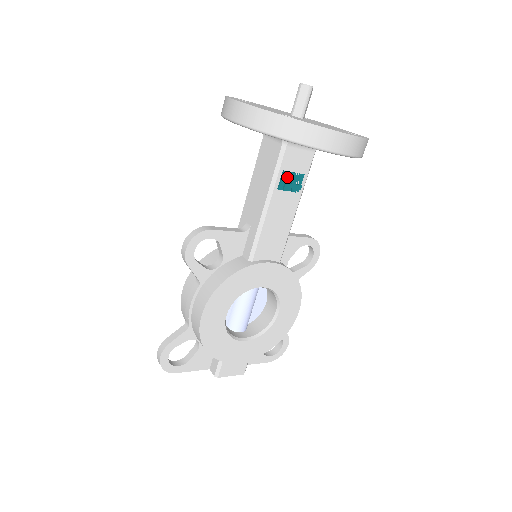
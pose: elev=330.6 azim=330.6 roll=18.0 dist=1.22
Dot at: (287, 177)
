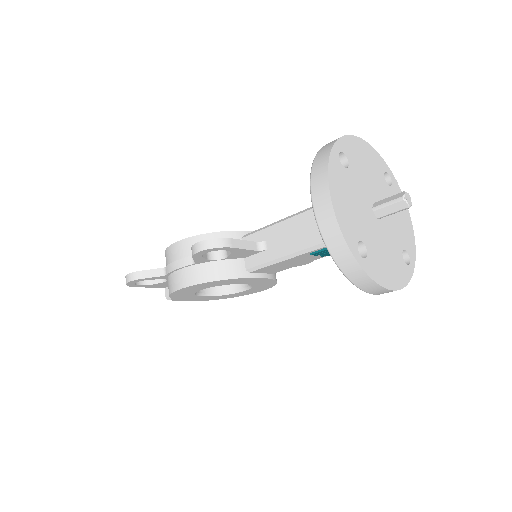
Dot at: (326, 251)
